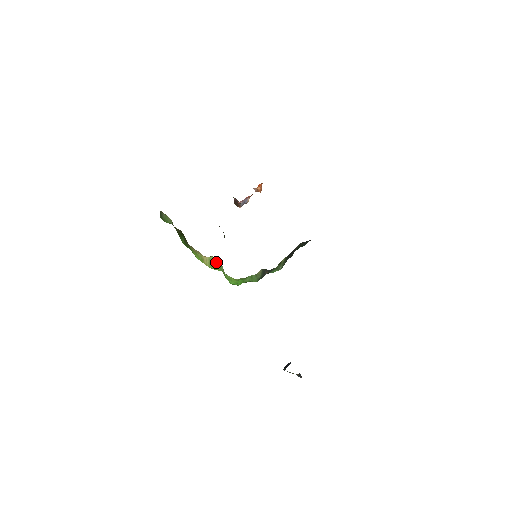
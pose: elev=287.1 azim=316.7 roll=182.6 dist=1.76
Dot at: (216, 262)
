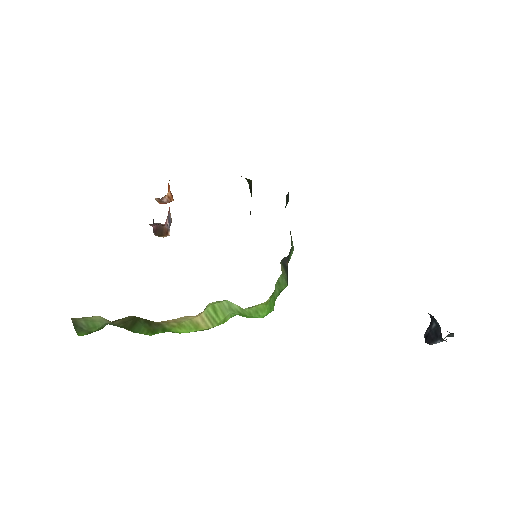
Dot at: (218, 309)
